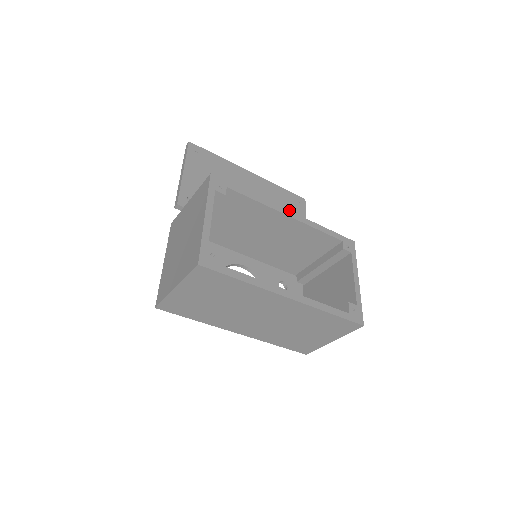
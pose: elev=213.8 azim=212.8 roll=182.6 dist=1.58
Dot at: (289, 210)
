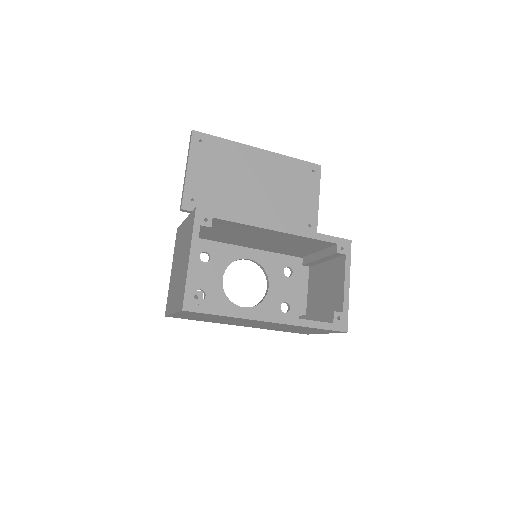
Dot at: (301, 184)
